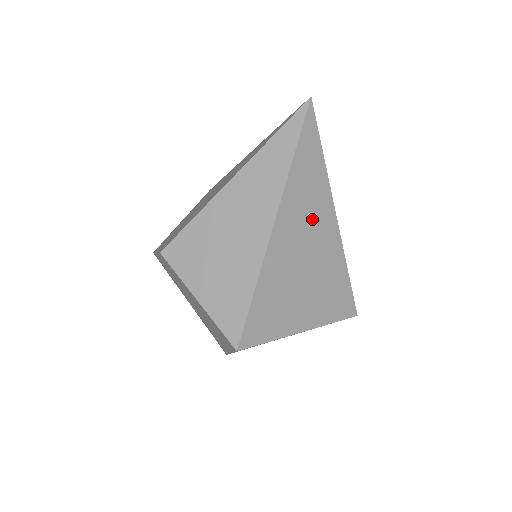
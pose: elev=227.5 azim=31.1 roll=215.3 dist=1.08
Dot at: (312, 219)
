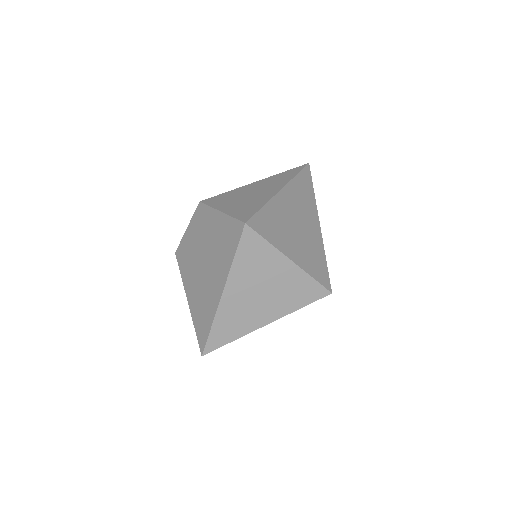
Dot at: (304, 208)
